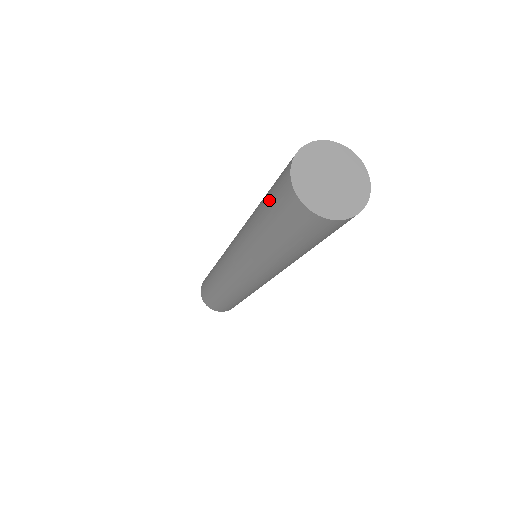
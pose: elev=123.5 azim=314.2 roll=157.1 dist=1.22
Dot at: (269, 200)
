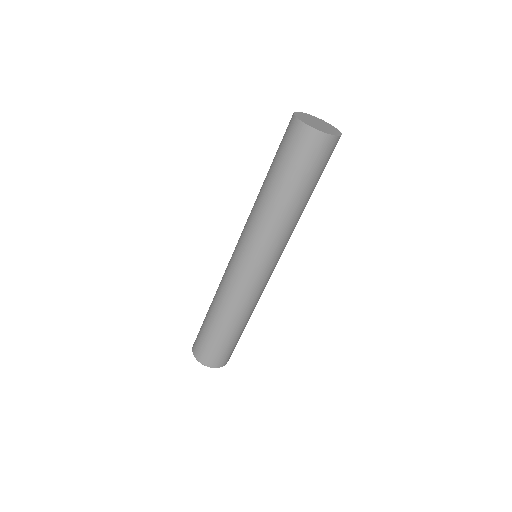
Dot at: (277, 150)
